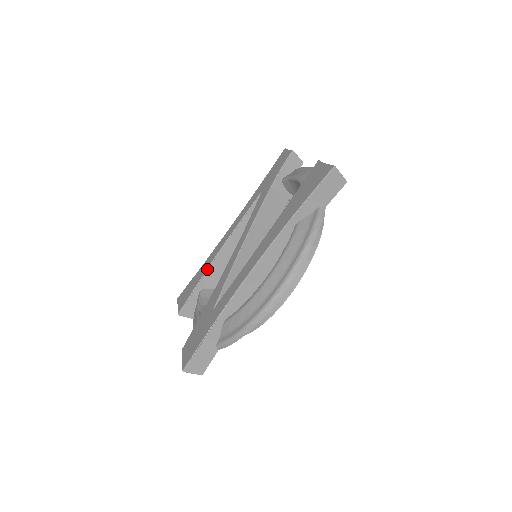
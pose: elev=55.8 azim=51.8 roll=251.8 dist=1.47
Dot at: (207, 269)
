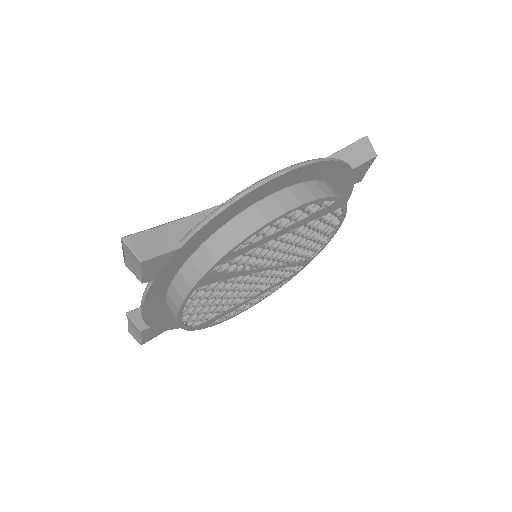
Dot at: occluded
